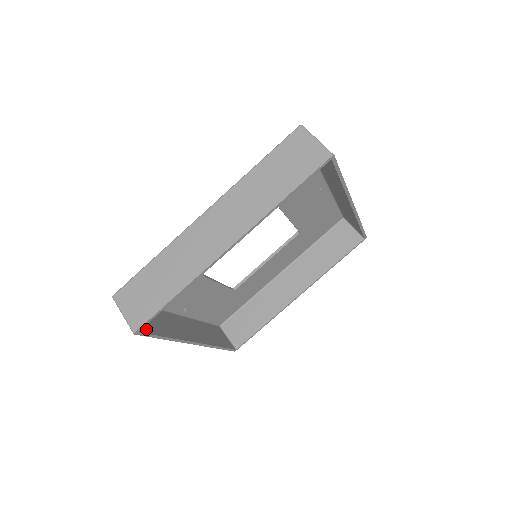
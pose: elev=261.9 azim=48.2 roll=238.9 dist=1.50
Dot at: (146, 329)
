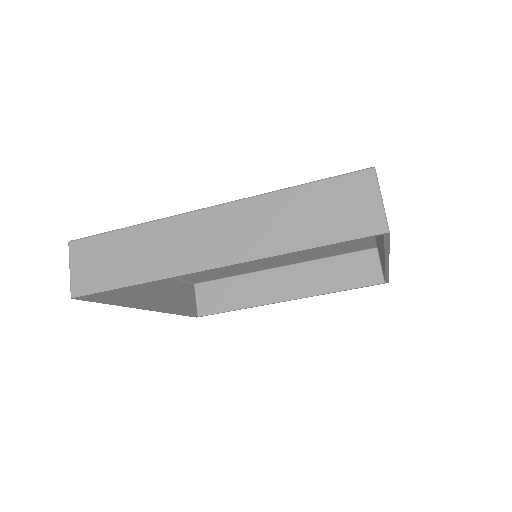
Dot at: occluded
